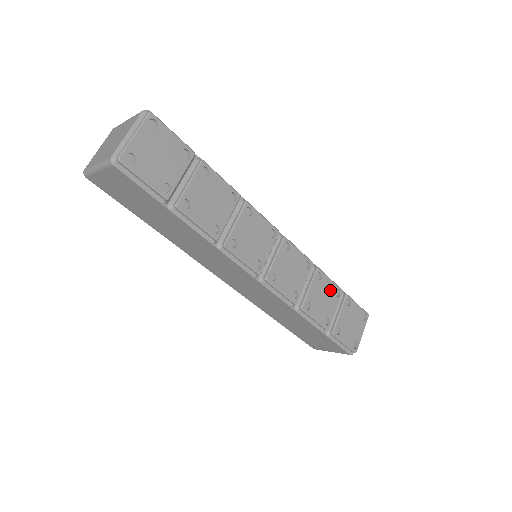
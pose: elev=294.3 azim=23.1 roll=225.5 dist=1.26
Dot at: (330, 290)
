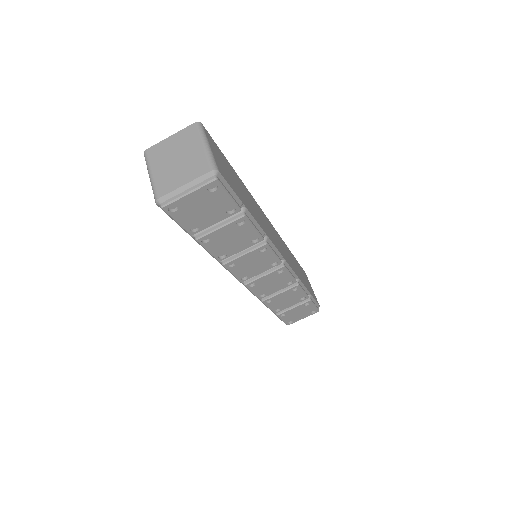
Dot at: (297, 296)
